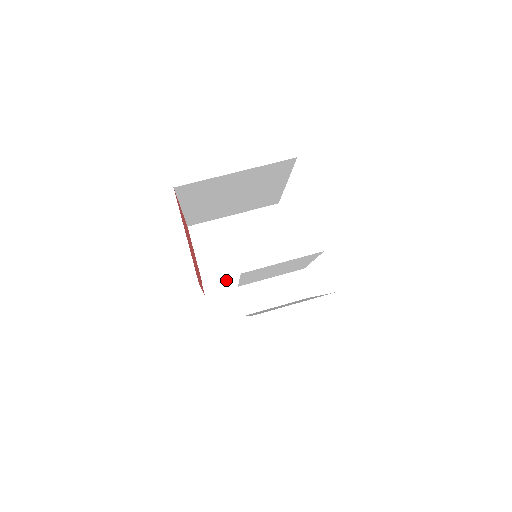
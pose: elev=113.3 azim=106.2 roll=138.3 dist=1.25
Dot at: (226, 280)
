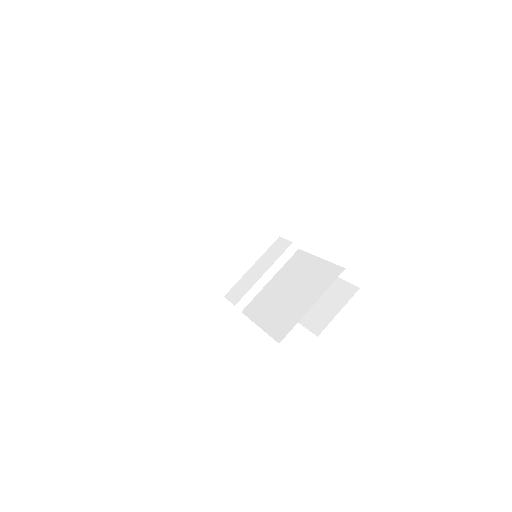
Dot at: (250, 292)
